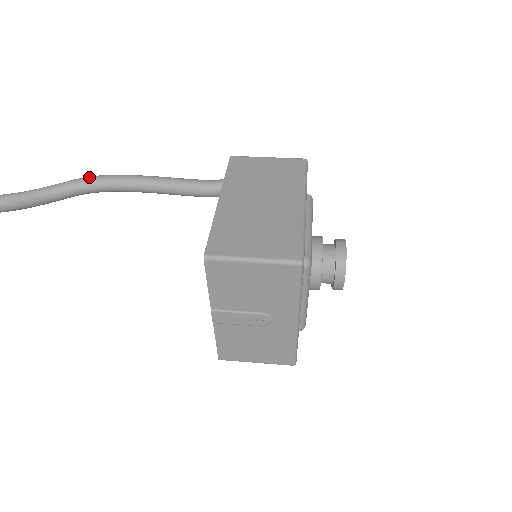
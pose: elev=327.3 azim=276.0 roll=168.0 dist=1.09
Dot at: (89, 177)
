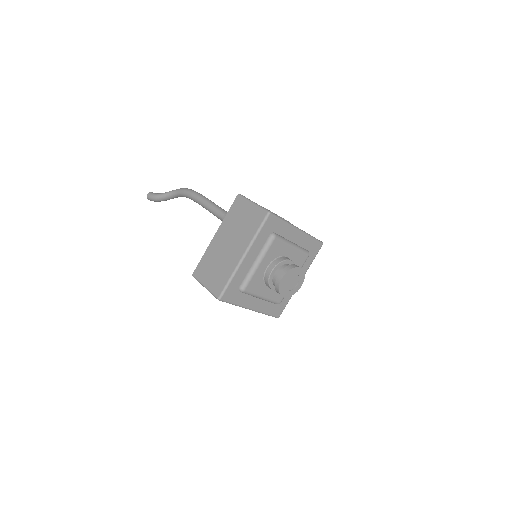
Dot at: (184, 191)
